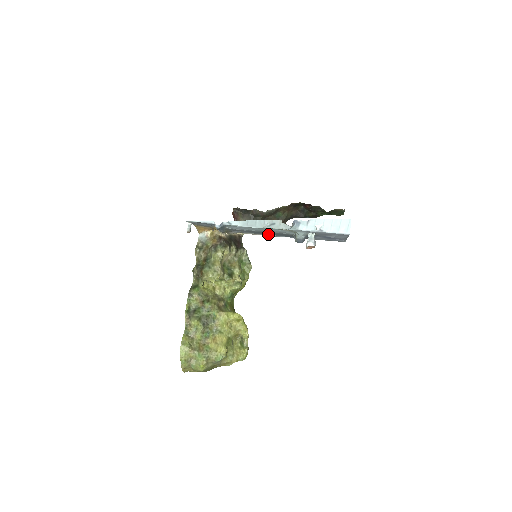
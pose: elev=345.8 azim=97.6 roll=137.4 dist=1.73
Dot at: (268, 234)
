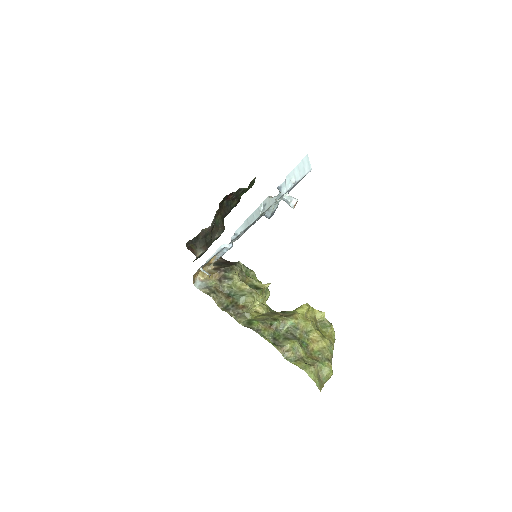
Dot at: (240, 235)
